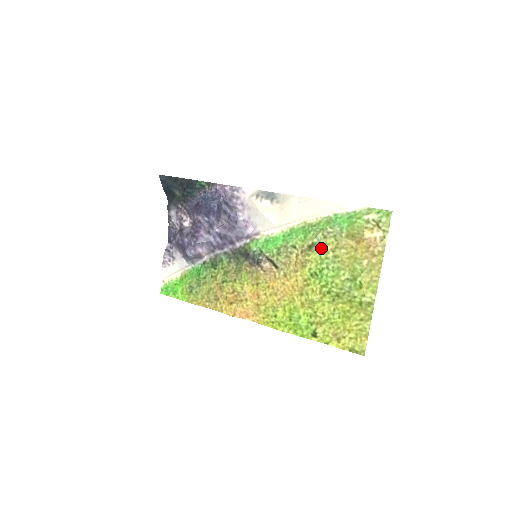
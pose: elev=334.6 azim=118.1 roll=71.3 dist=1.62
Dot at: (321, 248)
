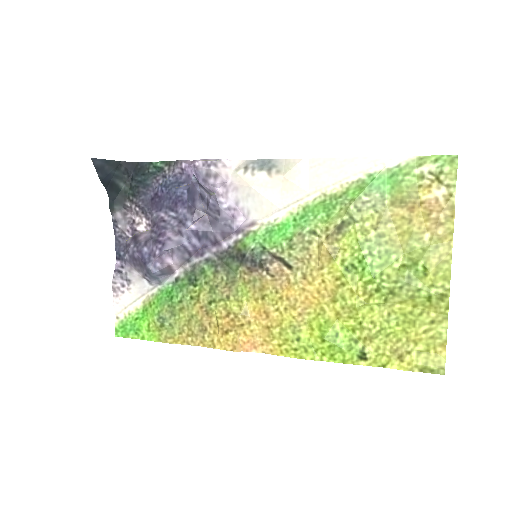
Dot at: (356, 227)
